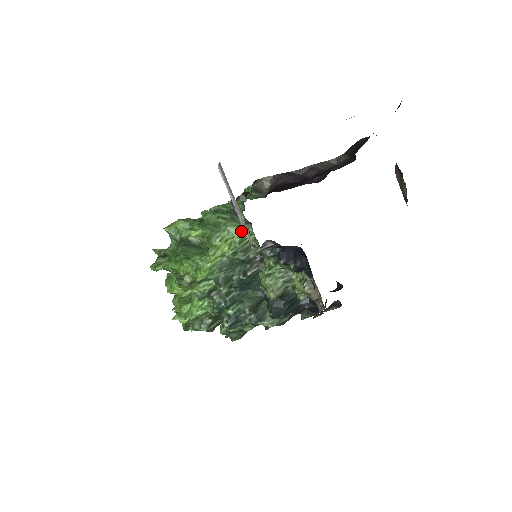
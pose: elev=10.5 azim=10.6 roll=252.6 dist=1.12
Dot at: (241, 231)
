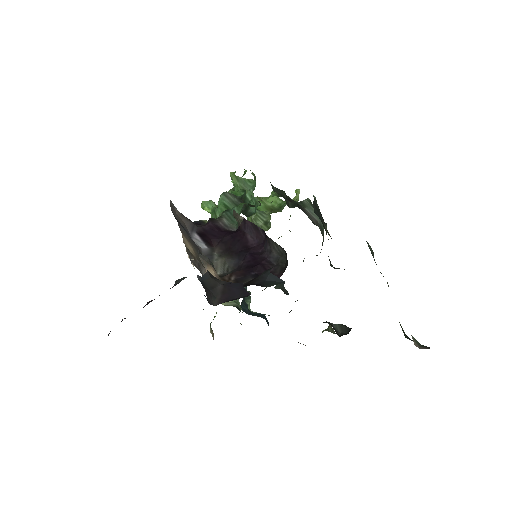
Dot at: occluded
